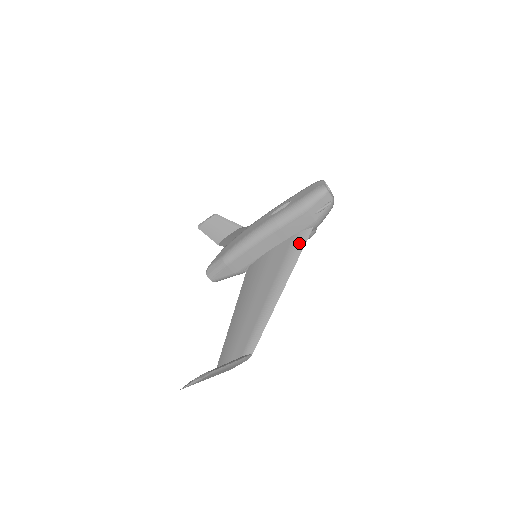
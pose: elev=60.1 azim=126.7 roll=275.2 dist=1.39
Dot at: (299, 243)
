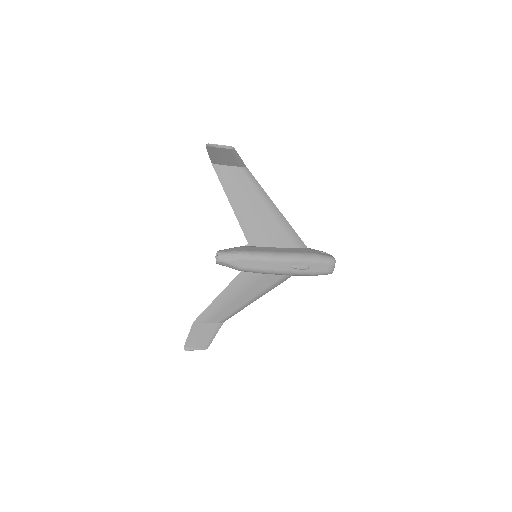
Dot at: (289, 276)
